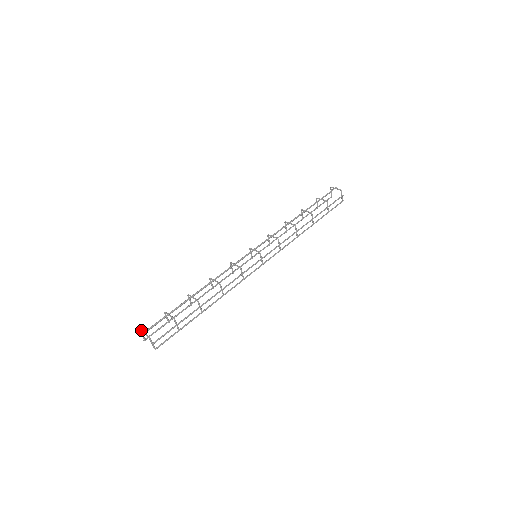
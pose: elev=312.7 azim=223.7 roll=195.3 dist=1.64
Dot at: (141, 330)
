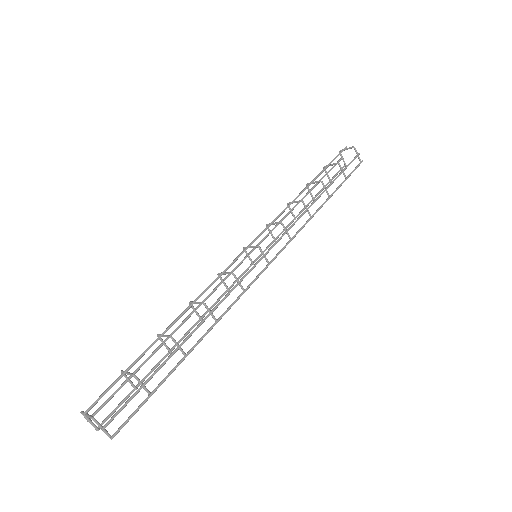
Dot at: (82, 411)
